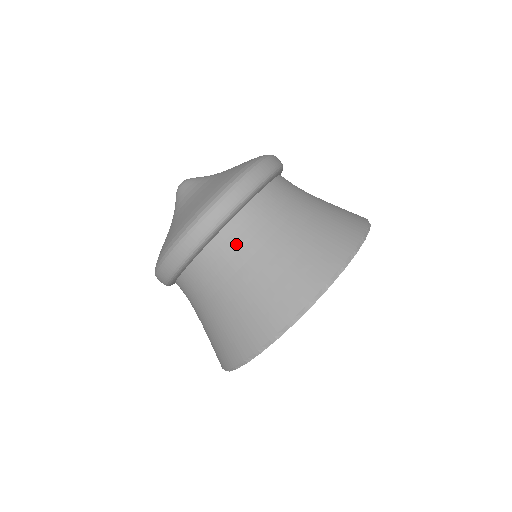
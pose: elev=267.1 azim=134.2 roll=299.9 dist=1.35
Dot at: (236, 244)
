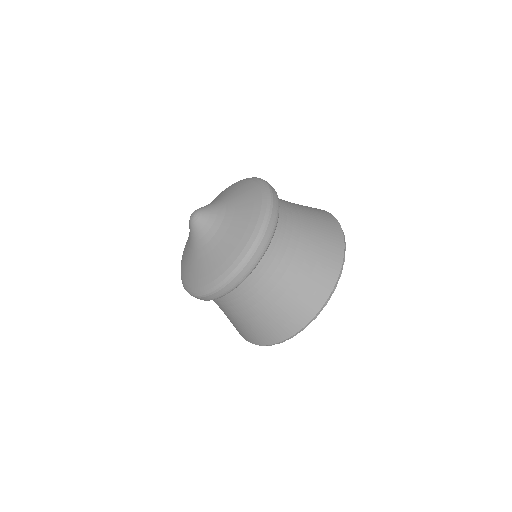
Dot at: occluded
